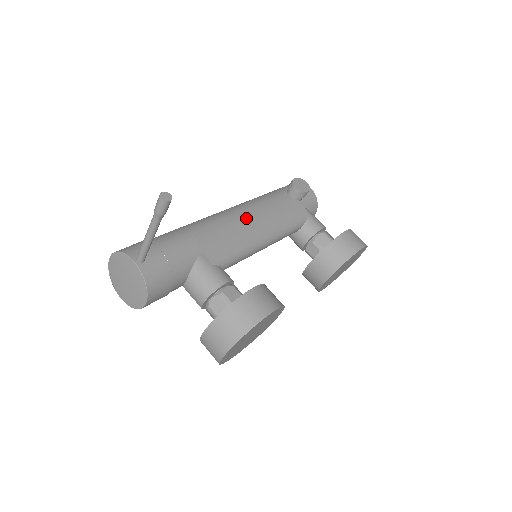
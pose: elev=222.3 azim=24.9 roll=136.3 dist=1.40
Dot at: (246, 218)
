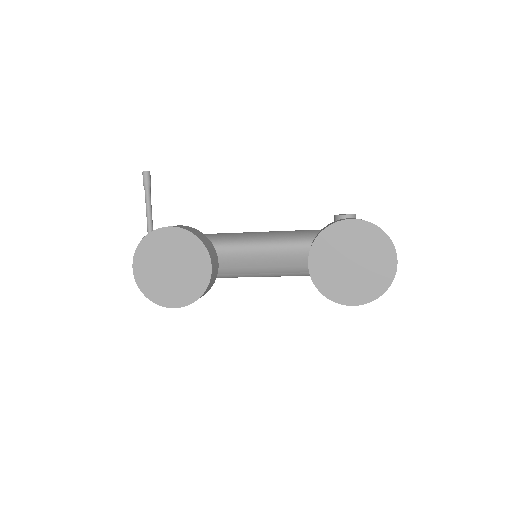
Dot at: occluded
